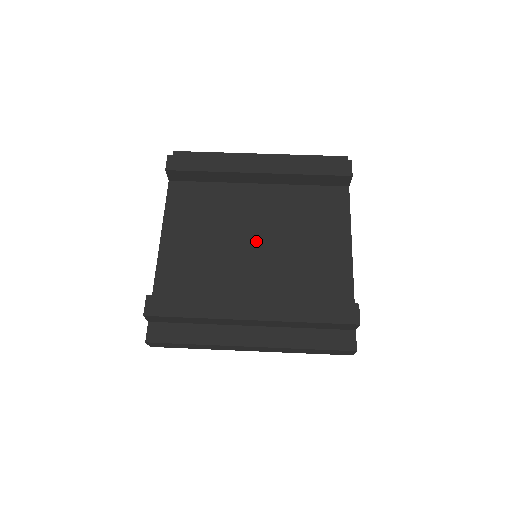
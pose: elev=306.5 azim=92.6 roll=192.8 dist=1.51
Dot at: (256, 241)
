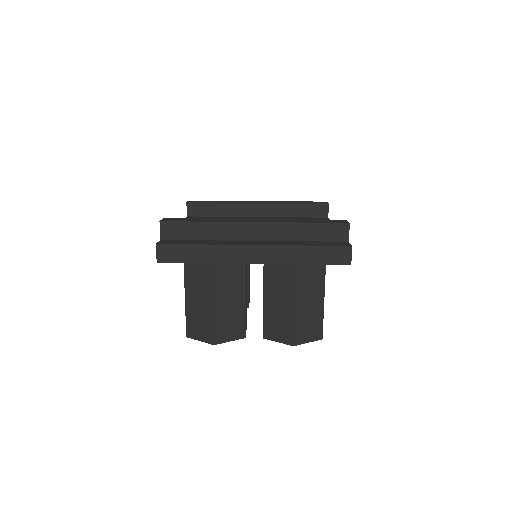
Dot at: occluded
